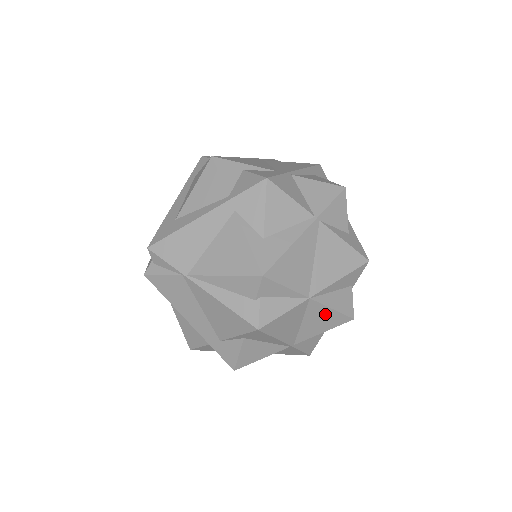
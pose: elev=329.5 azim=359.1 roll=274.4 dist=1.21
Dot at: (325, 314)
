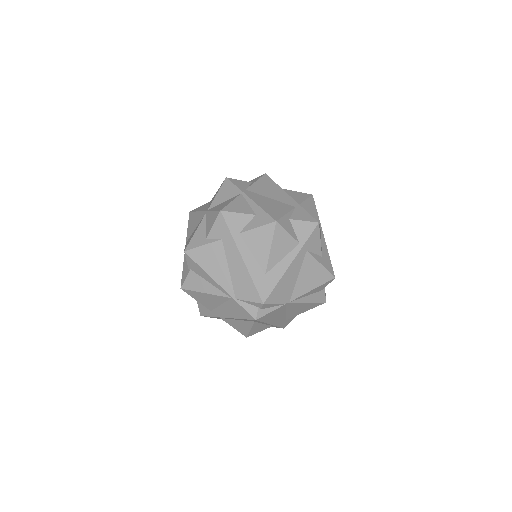
Dot at: occluded
